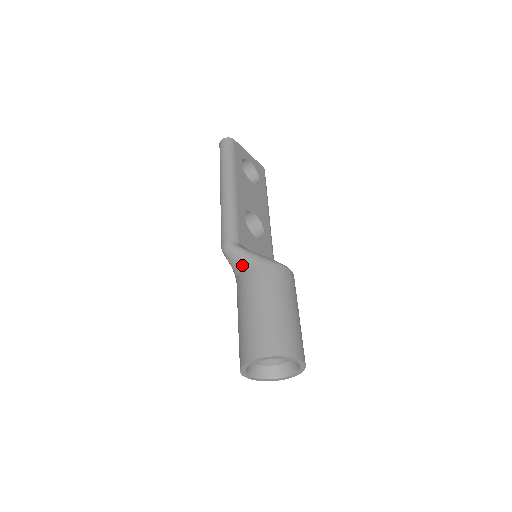
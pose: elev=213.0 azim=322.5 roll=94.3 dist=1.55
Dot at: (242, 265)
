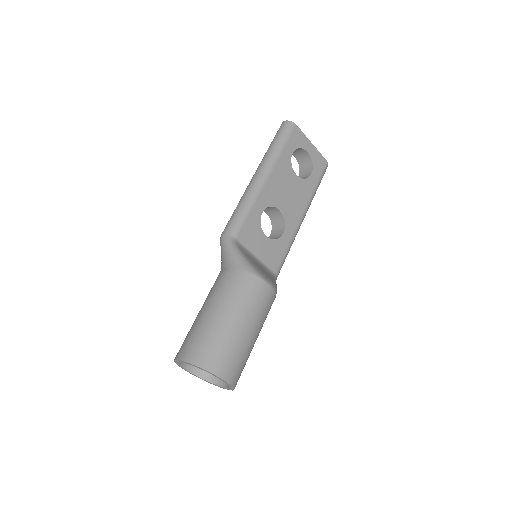
Dot at: (225, 262)
